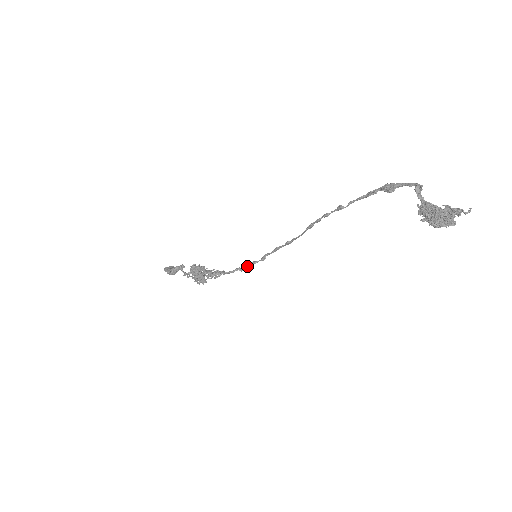
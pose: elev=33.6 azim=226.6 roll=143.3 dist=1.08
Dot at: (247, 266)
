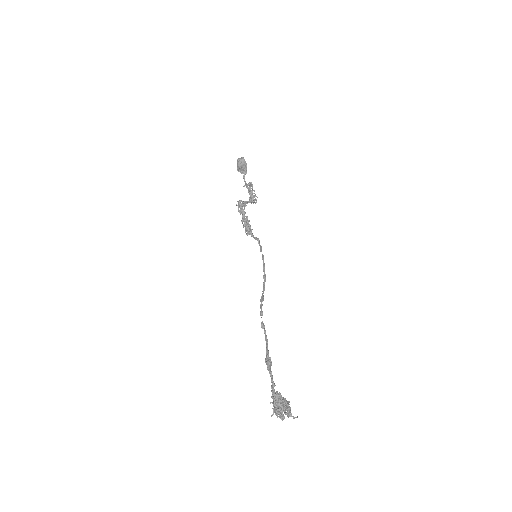
Dot at: (259, 245)
